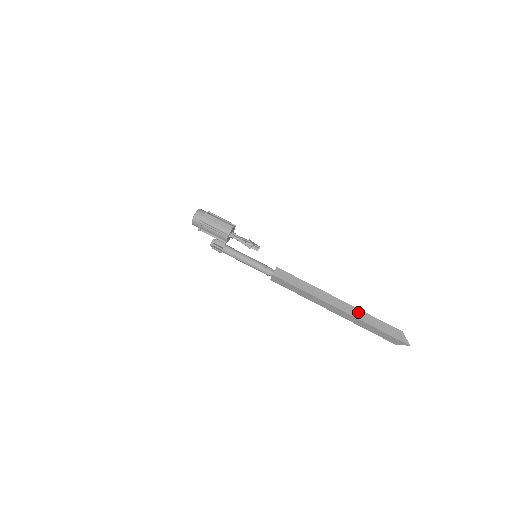
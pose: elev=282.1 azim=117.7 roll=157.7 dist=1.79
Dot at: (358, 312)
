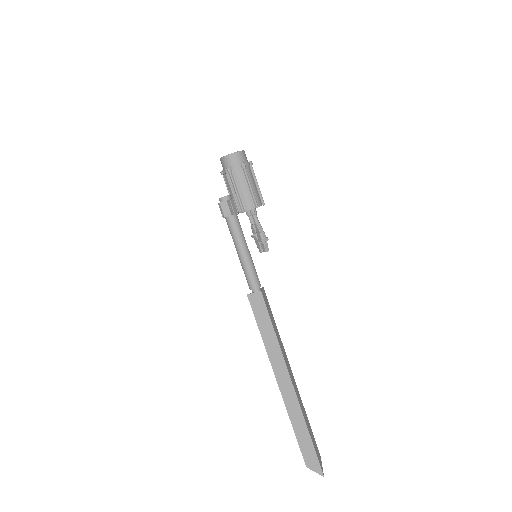
Dot at: (302, 403)
